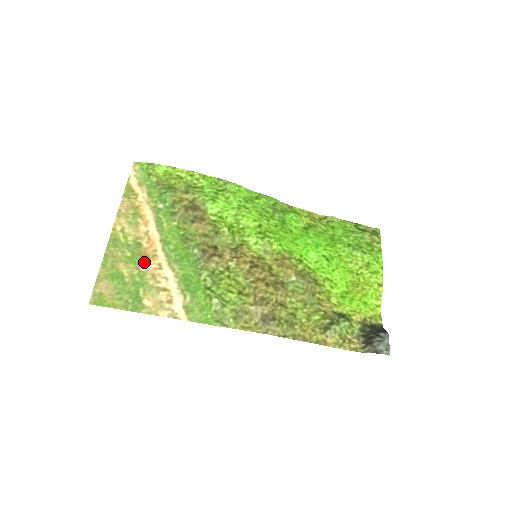
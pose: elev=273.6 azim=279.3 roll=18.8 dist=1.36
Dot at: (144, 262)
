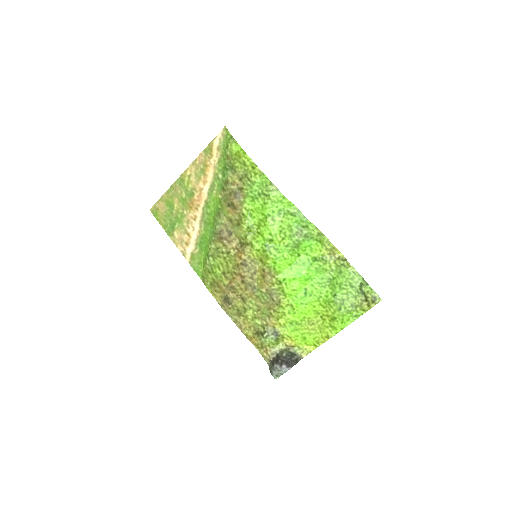
Dot at: (188, 208)
